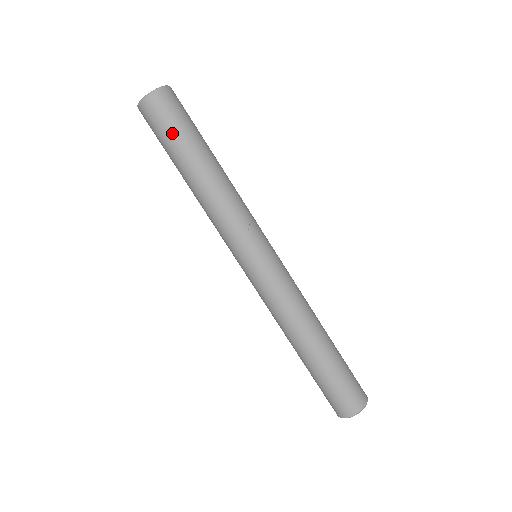
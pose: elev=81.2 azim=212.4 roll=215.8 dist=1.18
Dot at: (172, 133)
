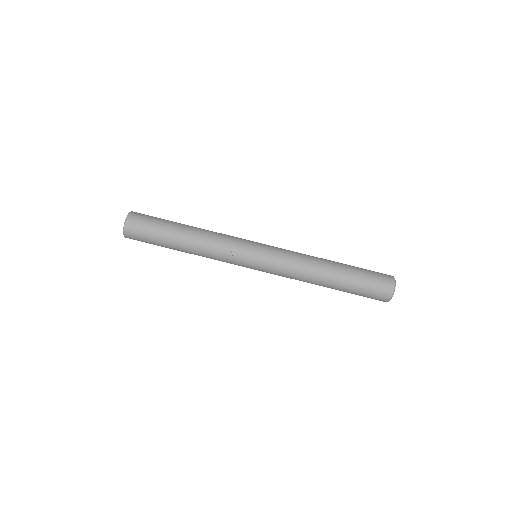
Dot at: (152, 243)
